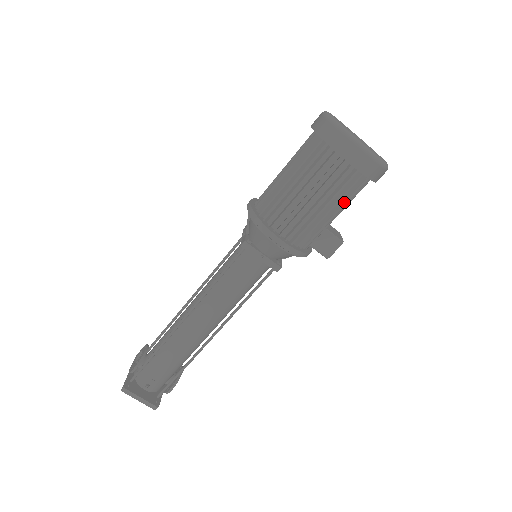
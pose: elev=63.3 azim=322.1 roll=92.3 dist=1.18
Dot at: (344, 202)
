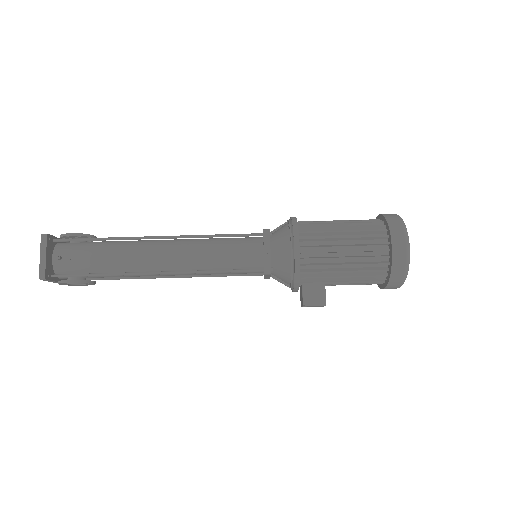
Dot at: (357, 274)
